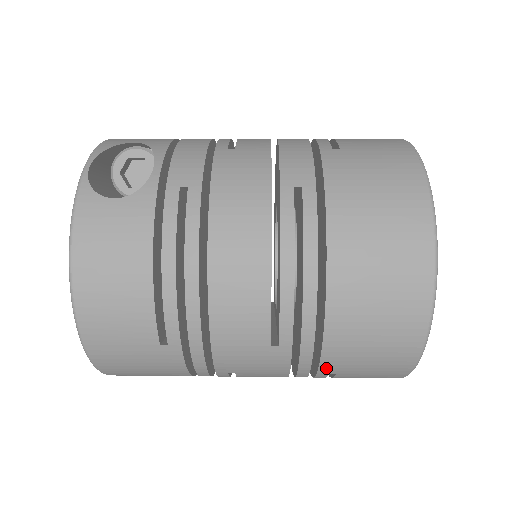
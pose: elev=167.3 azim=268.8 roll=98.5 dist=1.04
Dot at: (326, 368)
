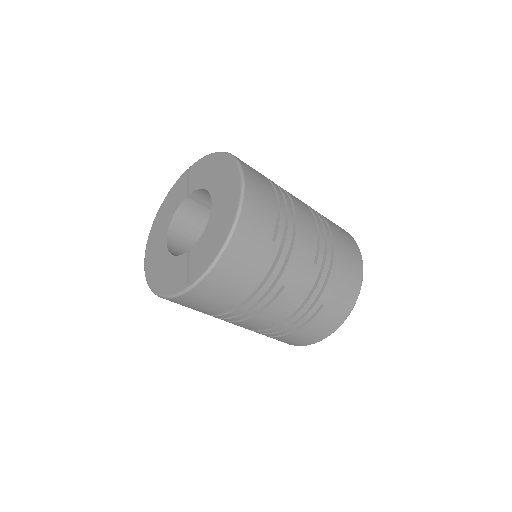
Dot at: (325, 295)
